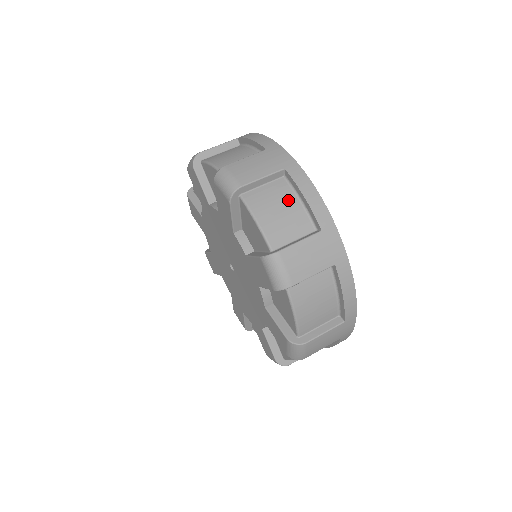
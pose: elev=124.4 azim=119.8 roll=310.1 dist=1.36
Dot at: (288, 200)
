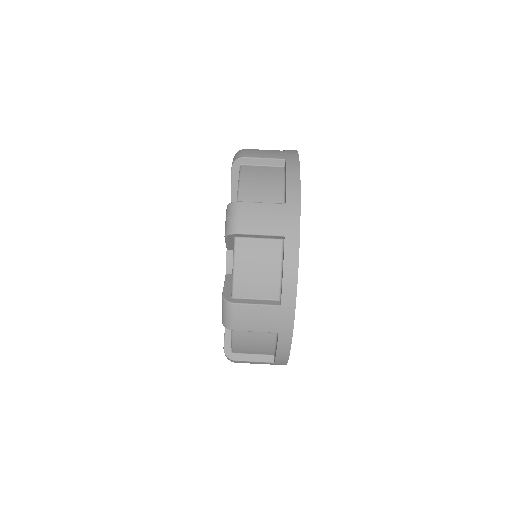
Dot at: (266, 342)
